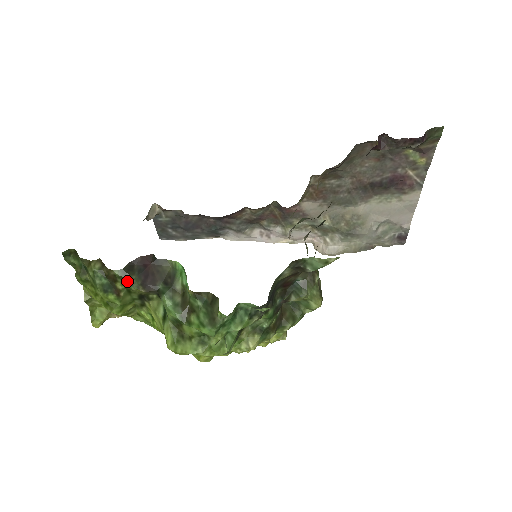
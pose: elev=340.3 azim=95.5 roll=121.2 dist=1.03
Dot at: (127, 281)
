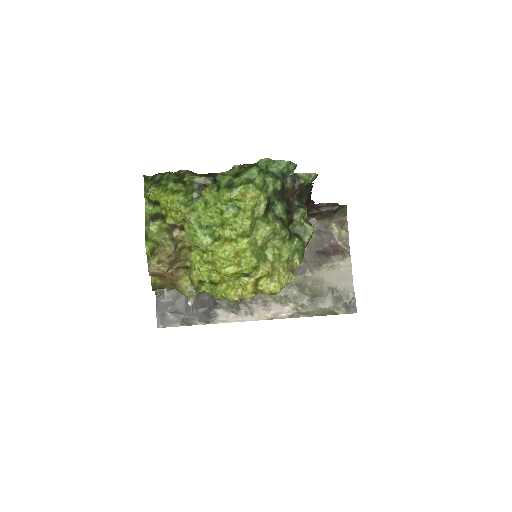
Dot at: (192, 175)
